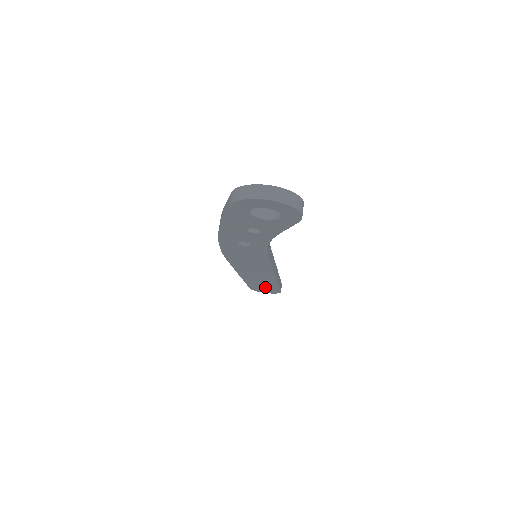
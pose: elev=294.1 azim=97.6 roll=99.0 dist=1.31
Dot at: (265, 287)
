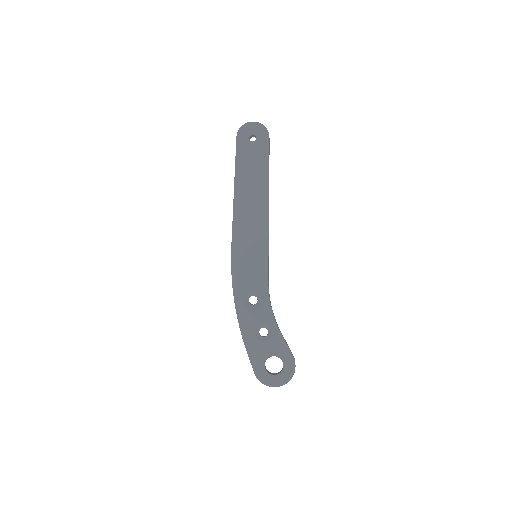
Dot at: occluded
